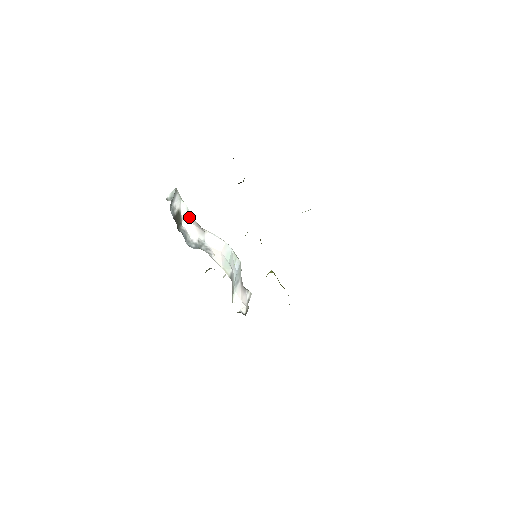
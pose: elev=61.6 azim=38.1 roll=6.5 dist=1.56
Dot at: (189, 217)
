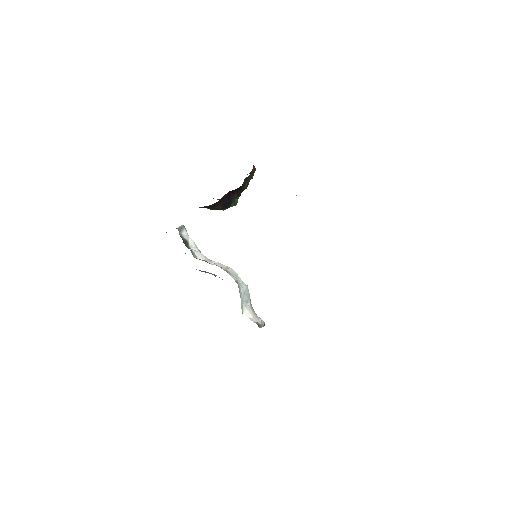
Dot at: (196, 248)
